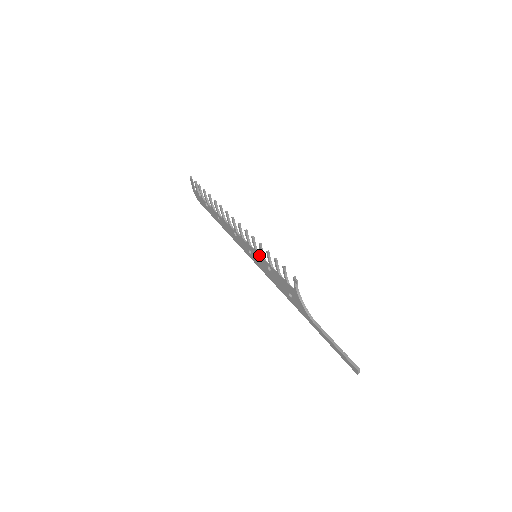
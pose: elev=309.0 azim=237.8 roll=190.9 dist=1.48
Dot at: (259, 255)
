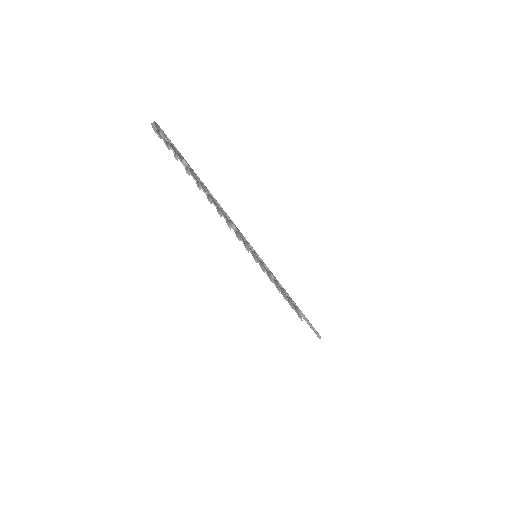
Dot at: occluded
